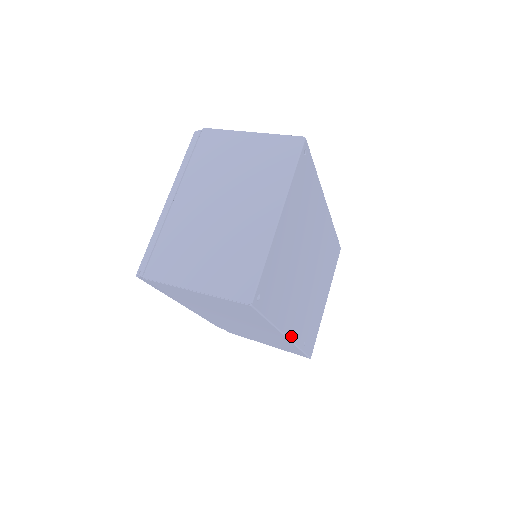
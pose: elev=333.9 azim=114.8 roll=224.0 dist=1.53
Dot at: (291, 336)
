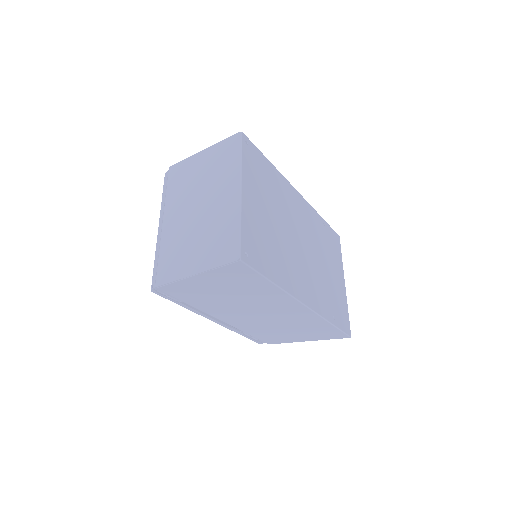
Dot at: (309, 305)
